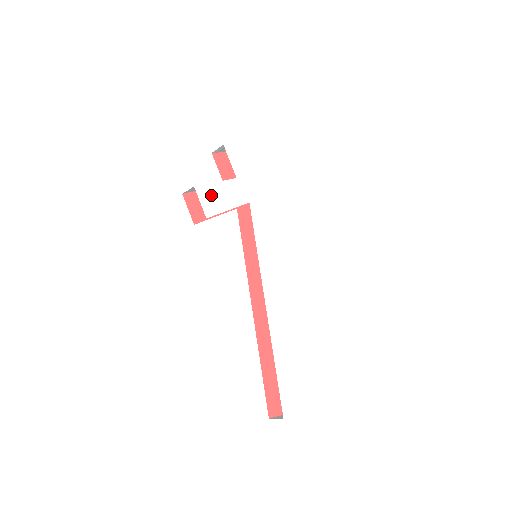
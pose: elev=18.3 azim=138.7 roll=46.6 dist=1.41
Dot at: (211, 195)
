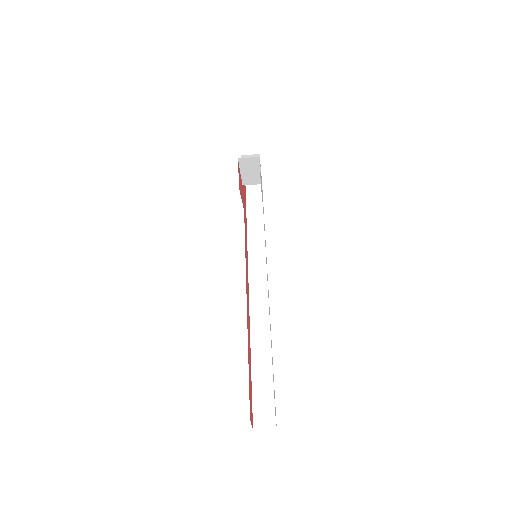
Dot at: (260, 175)
